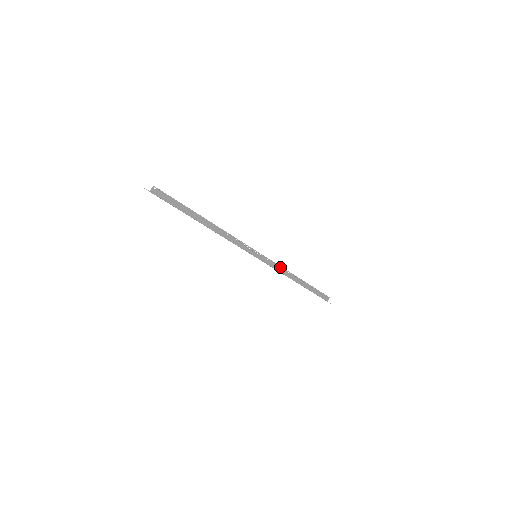
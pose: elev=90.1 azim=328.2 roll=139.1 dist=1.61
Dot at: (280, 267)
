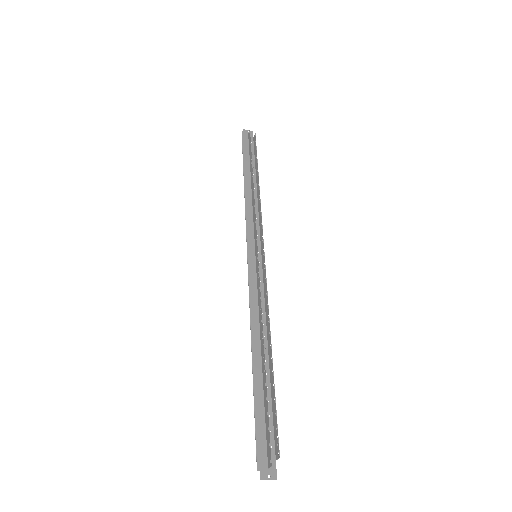
Dot at: (261, 218)
